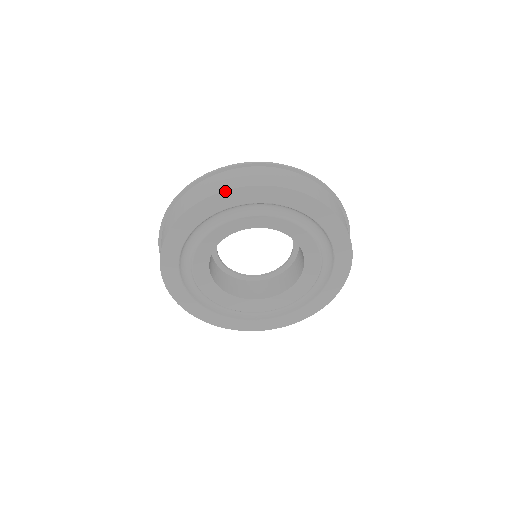
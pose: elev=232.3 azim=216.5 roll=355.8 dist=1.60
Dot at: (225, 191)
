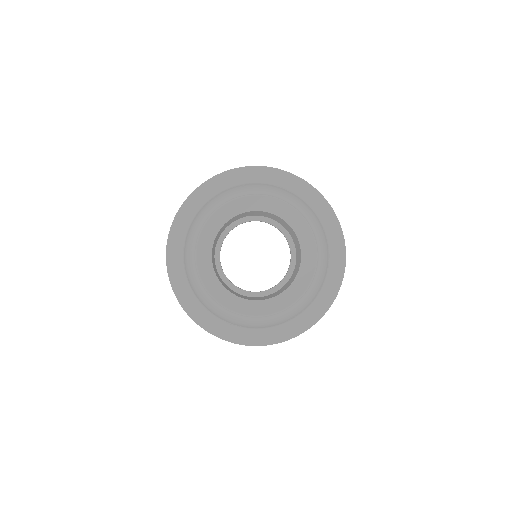
Dot at: (258, 166)
